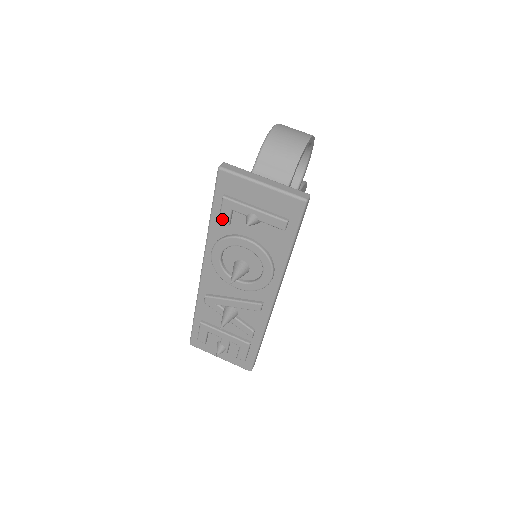
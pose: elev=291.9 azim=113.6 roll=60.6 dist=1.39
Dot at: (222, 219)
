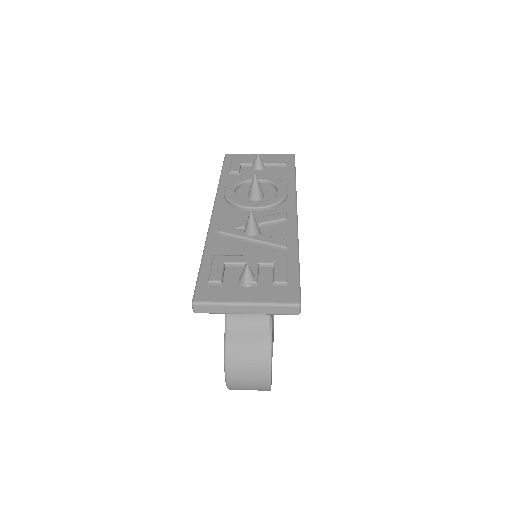
Dot at: (233, 169)
